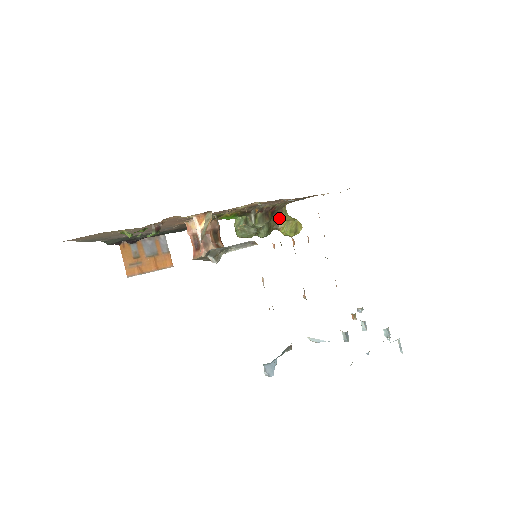
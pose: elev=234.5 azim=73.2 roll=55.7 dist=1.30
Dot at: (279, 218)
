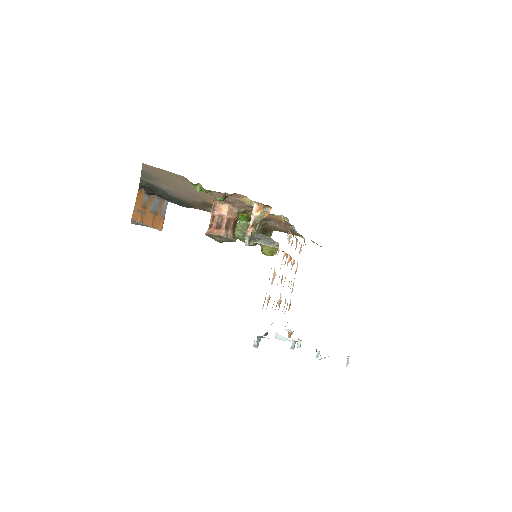
Dot at: occluded
